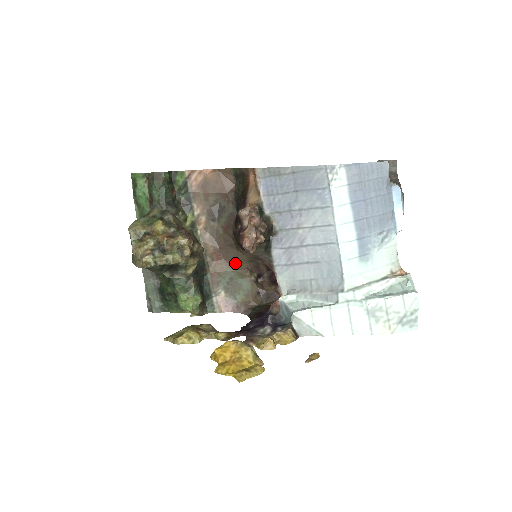
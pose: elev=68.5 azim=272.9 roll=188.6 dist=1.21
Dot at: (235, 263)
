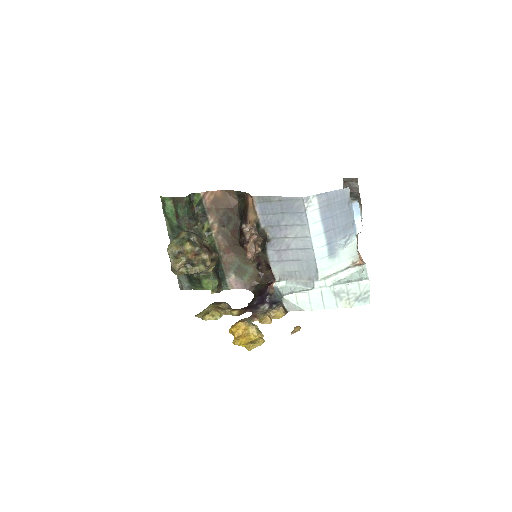
Dot at: (241, 255)
